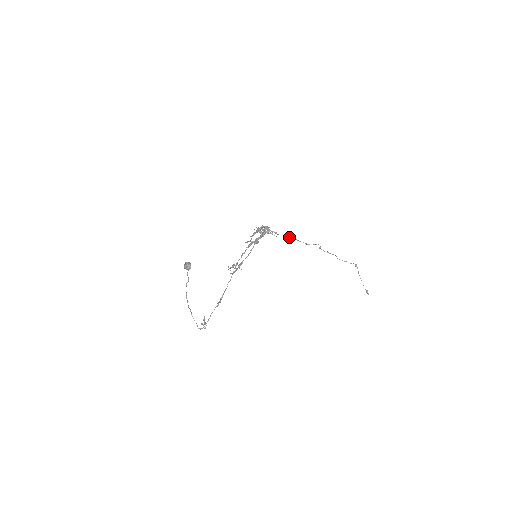
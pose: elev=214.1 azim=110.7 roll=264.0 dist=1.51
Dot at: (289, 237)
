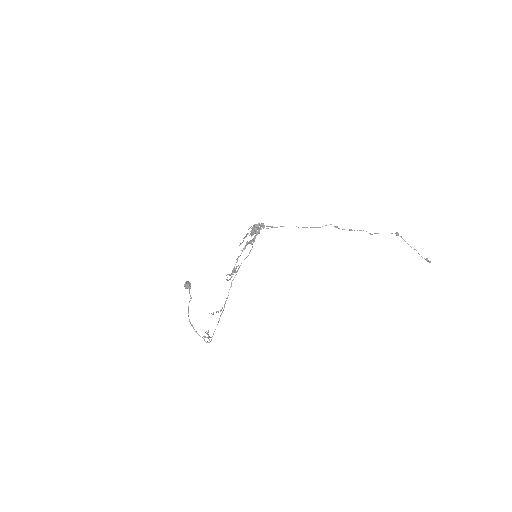
Dot at: occluded
